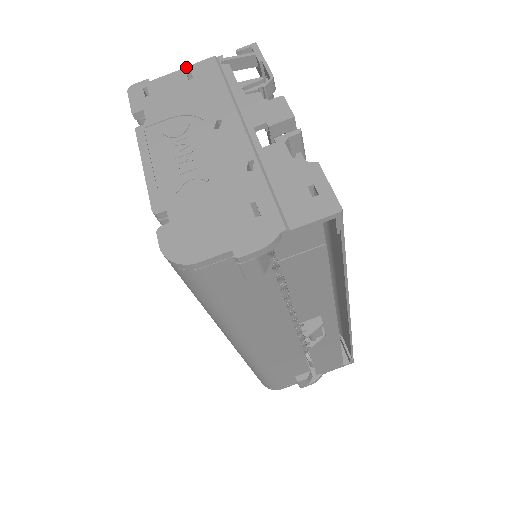
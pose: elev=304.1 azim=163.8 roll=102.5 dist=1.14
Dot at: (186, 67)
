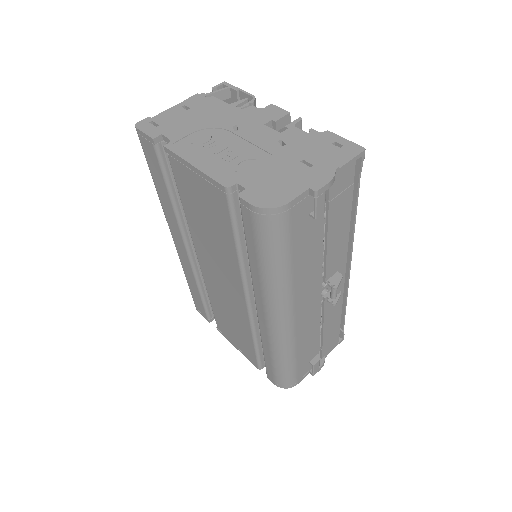
Dot at: occluded
